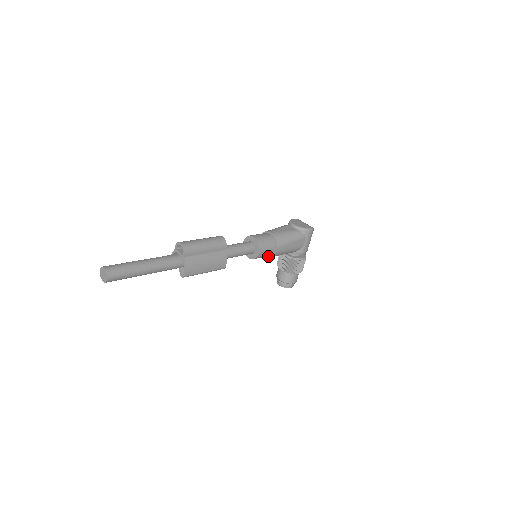
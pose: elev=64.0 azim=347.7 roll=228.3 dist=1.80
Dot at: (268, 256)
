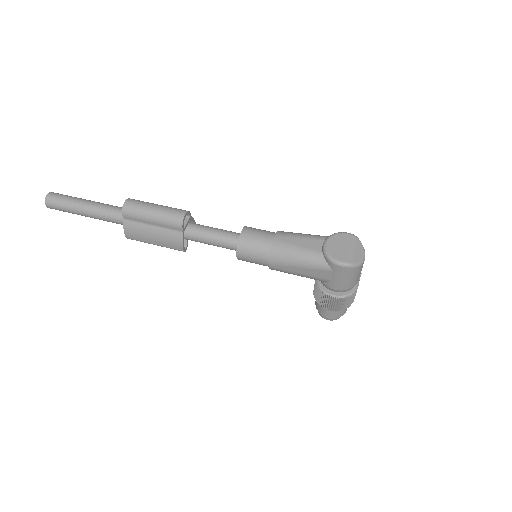
Dot at: occluded
